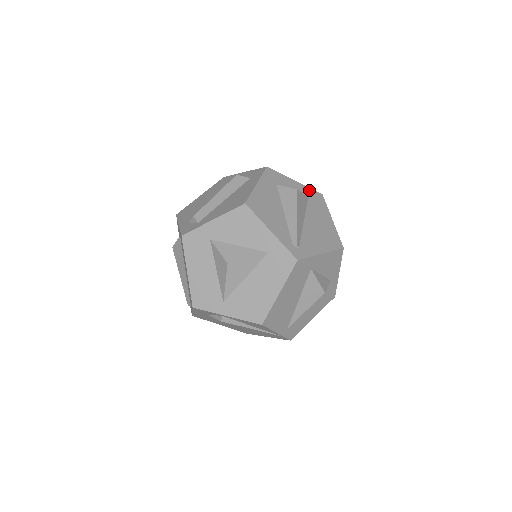
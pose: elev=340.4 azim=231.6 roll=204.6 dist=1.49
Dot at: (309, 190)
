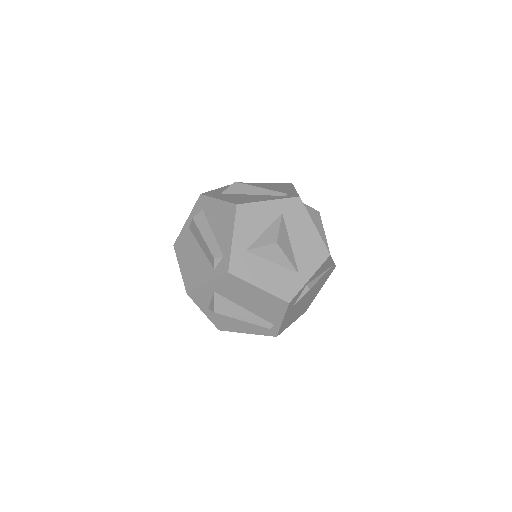
Dot at: occluded
